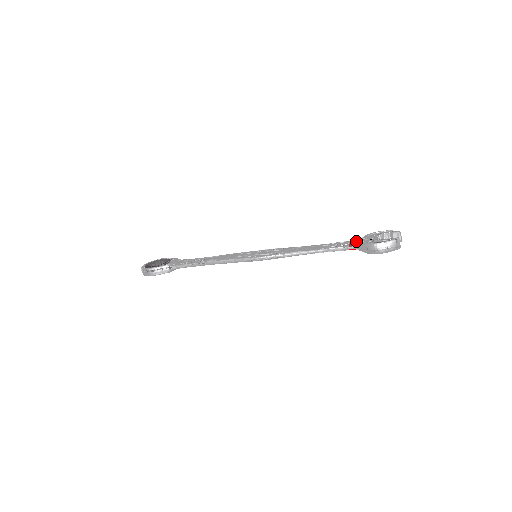
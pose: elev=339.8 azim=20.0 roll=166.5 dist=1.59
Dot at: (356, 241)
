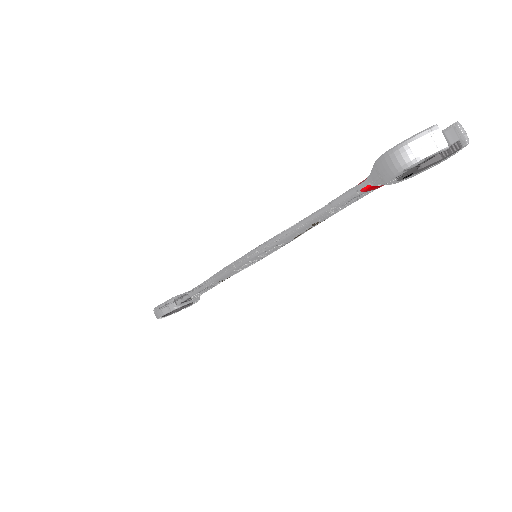
Dot at: occluded
